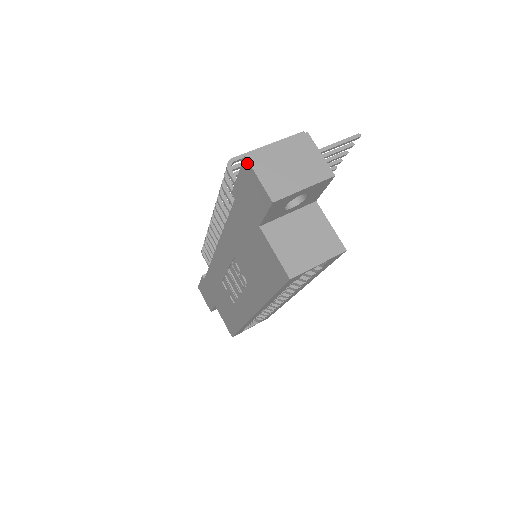
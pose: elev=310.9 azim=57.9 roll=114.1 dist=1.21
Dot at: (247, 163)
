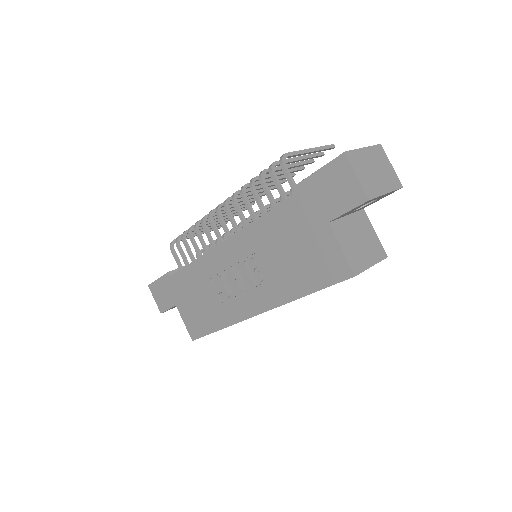
Dot at: (345, 159)
